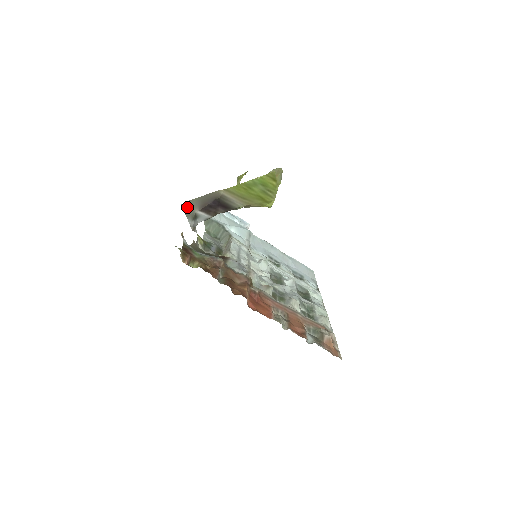
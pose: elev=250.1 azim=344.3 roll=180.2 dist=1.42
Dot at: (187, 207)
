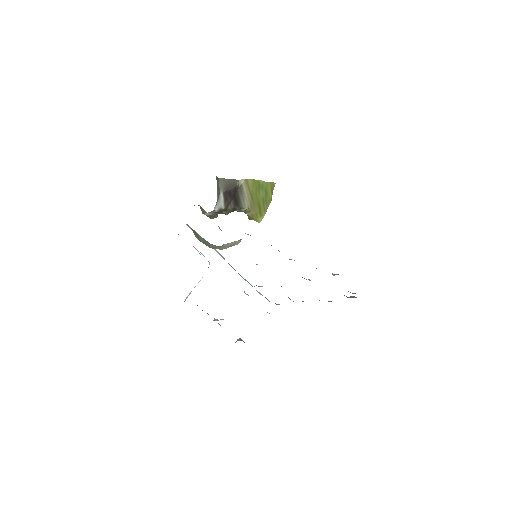
Dot at: (218, 183)
